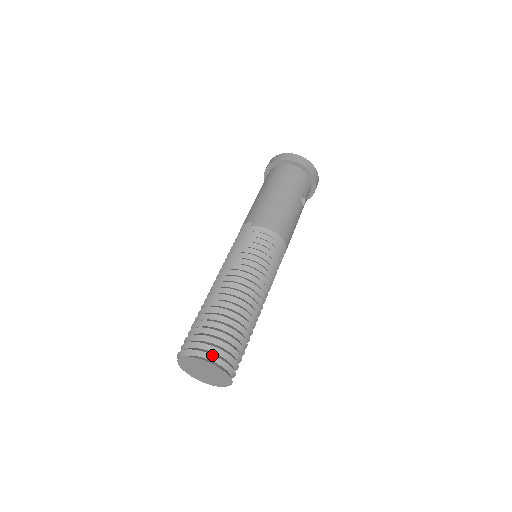
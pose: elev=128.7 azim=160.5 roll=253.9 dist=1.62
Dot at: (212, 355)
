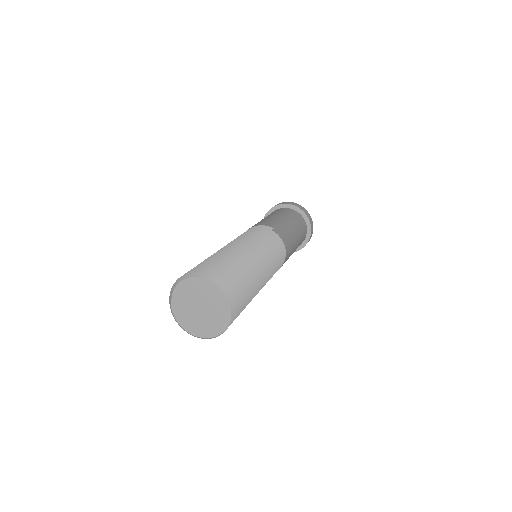
Dot at: (232, 297)
